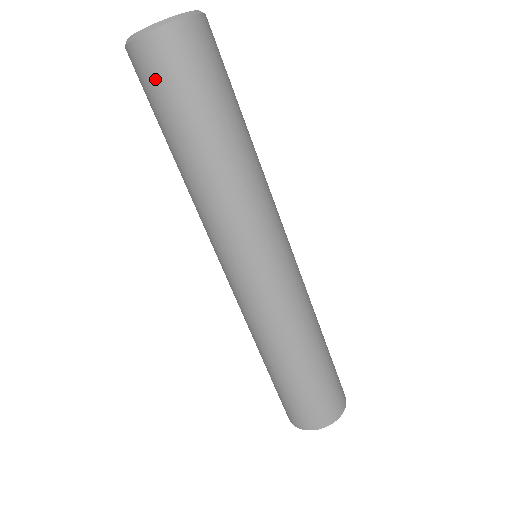
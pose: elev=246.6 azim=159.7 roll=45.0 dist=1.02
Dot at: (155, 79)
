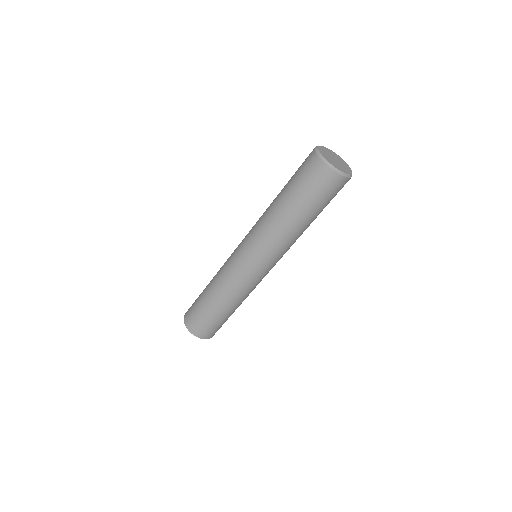
Dot at: (310, 177)
